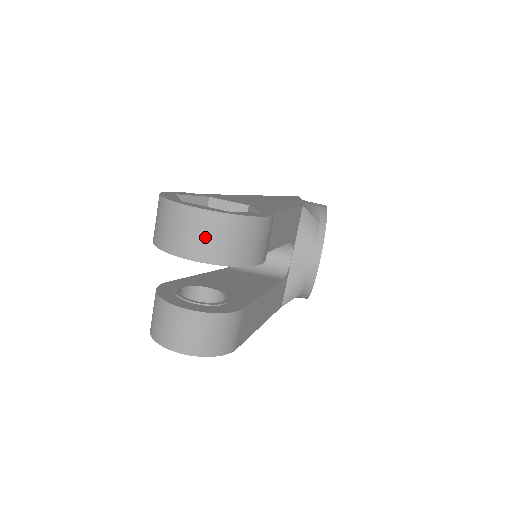
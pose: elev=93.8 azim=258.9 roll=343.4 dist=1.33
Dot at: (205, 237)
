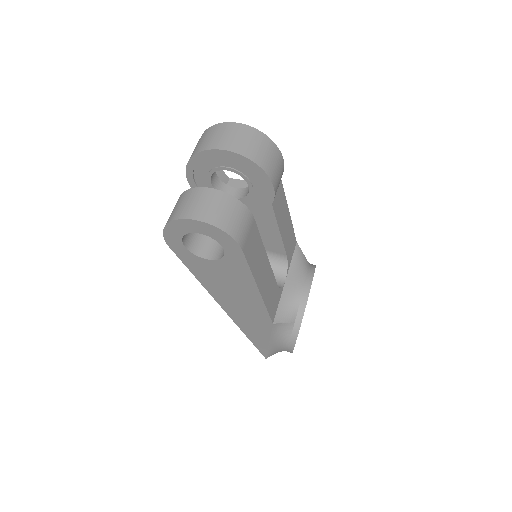
Dot at: (236, 137)
